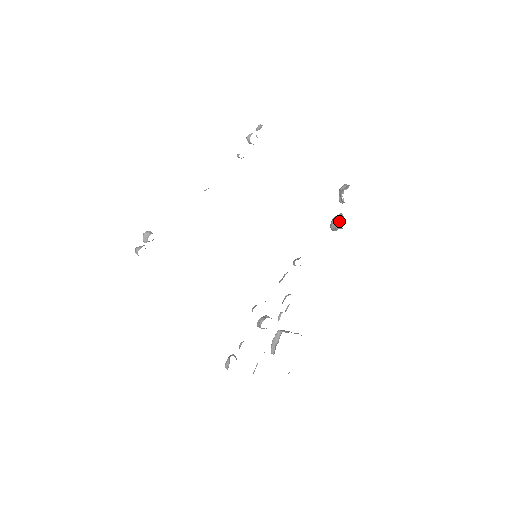
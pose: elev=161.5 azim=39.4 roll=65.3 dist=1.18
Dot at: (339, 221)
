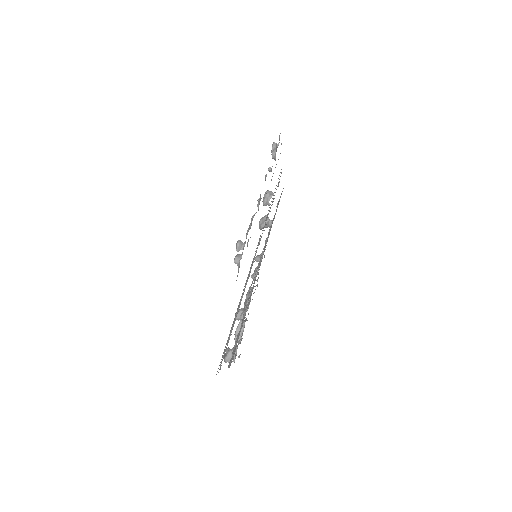
Dot at: (270, 222)
